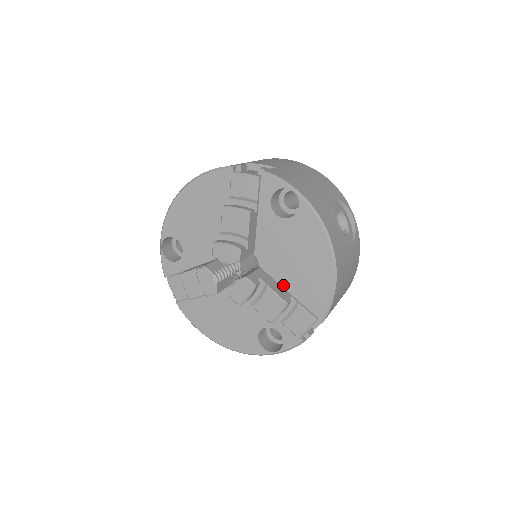
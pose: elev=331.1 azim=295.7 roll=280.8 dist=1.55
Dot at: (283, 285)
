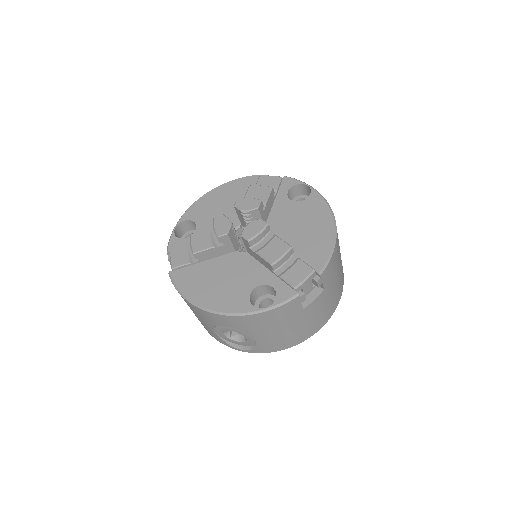
Dot at: occluded
